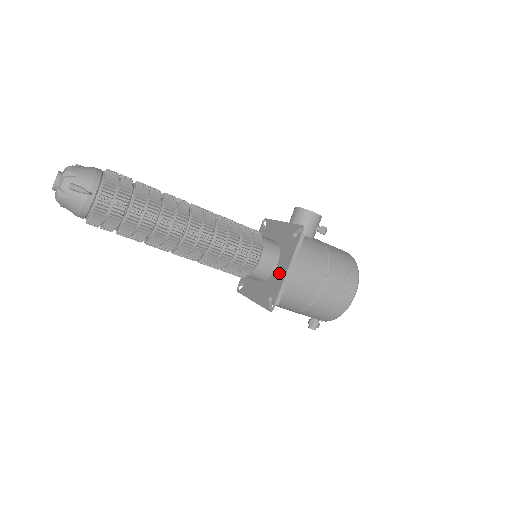
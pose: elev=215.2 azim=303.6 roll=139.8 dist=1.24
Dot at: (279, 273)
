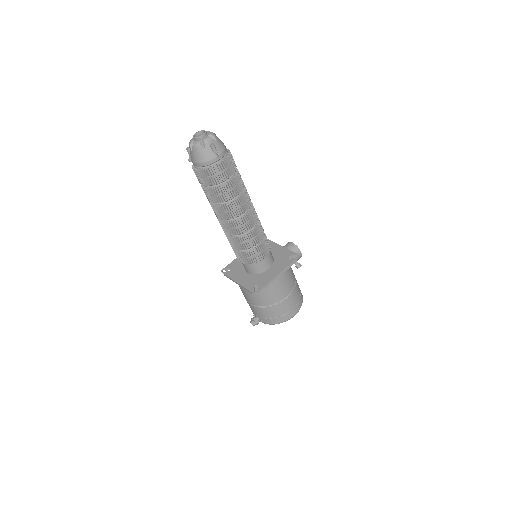
Dot at: (269, 274)
